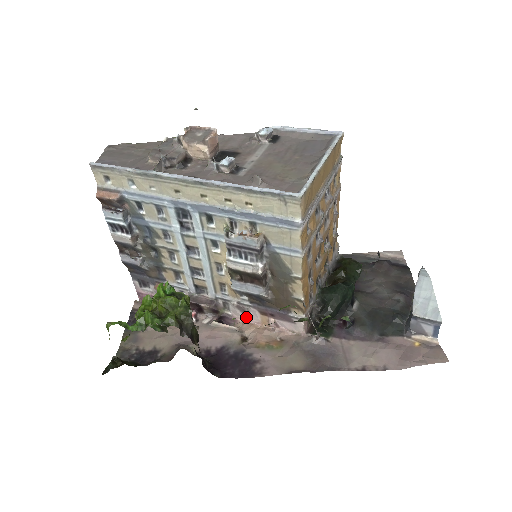
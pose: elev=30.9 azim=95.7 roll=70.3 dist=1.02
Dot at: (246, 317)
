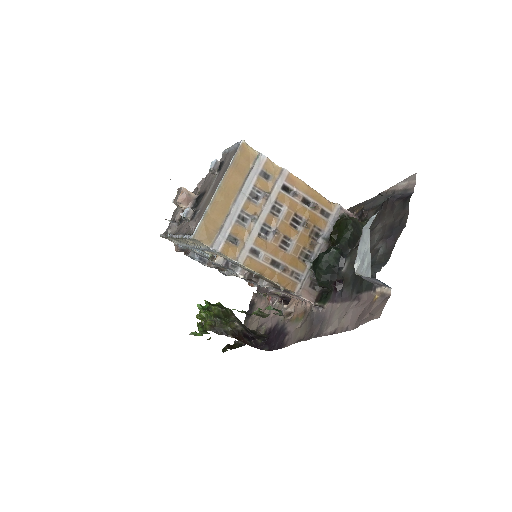
Dot at: (289, 295)
